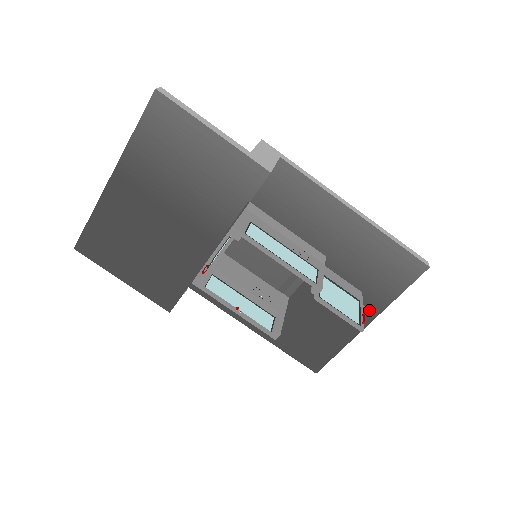
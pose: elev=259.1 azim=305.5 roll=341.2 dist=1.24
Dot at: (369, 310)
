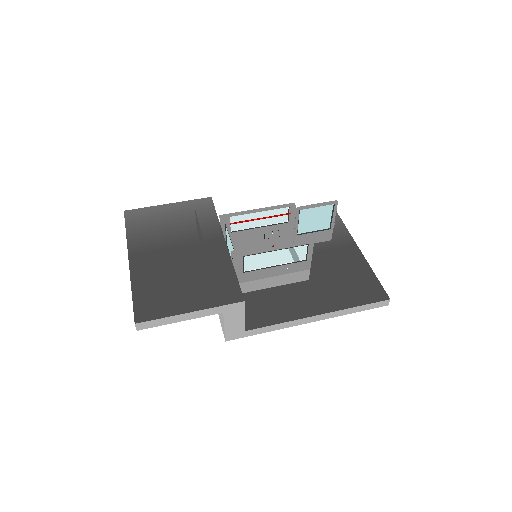
Dot at: (347, 242)
